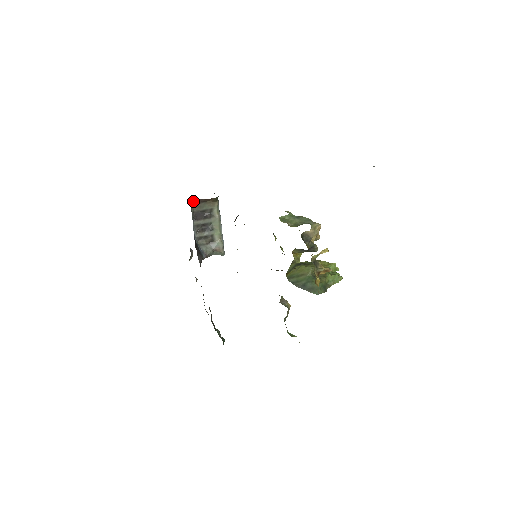
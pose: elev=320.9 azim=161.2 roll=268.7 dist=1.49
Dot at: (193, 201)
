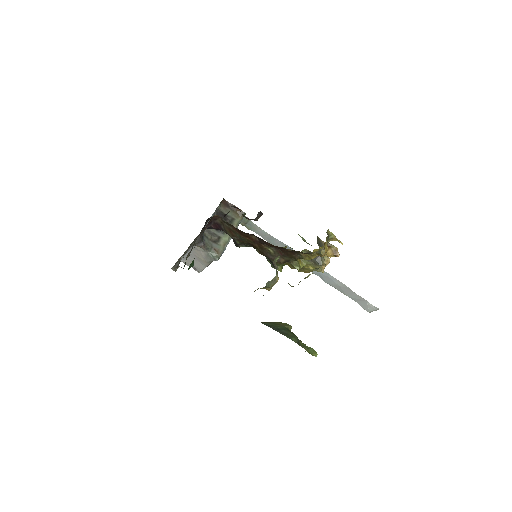
Dot at: (224, 202)
